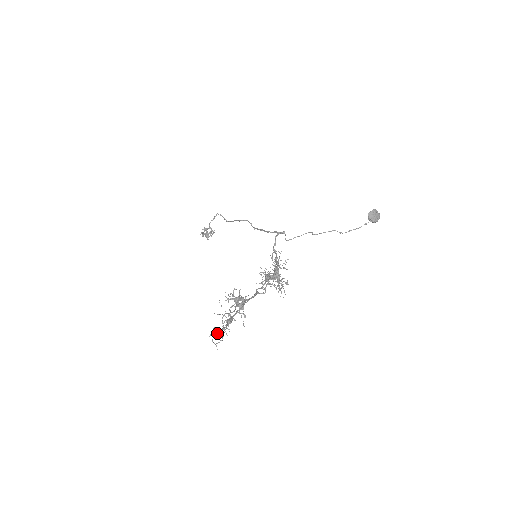
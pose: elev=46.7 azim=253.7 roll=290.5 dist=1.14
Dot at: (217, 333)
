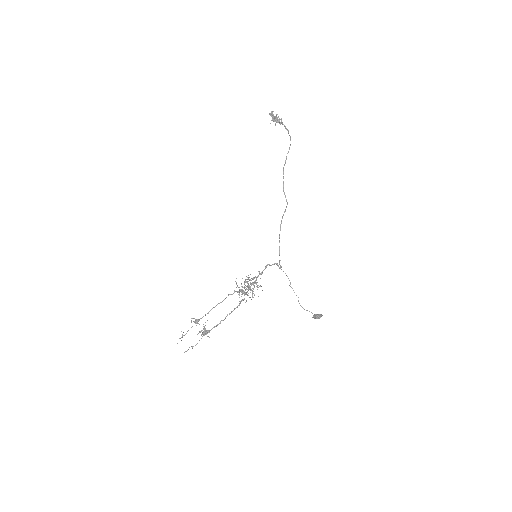
Dot at: occluded
